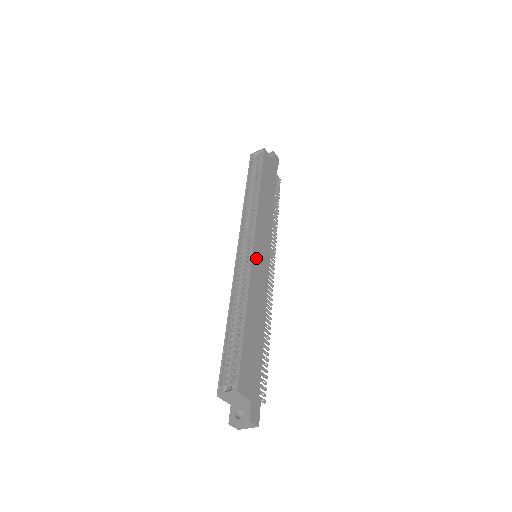
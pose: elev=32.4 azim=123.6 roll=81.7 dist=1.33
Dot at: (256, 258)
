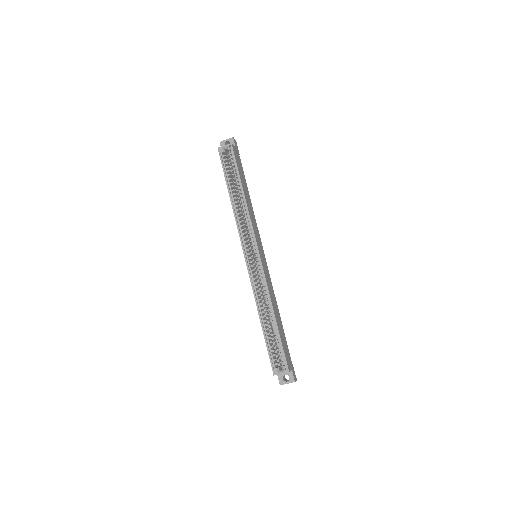
Dot at: (263, 264)
